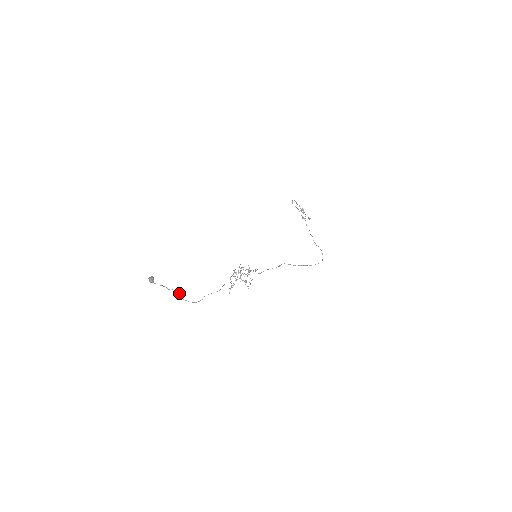
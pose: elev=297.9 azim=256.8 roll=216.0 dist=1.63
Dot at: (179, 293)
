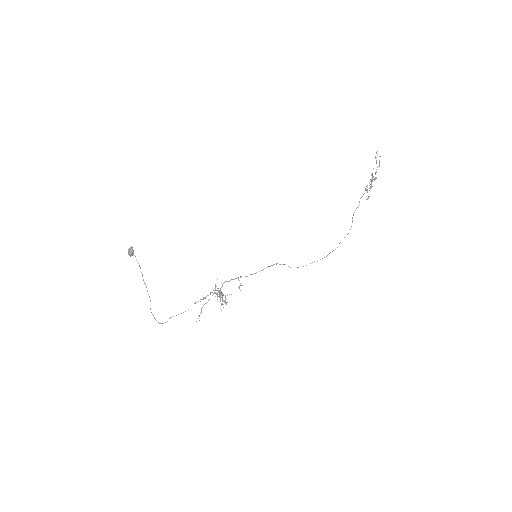
Dot at: (150, 301)
